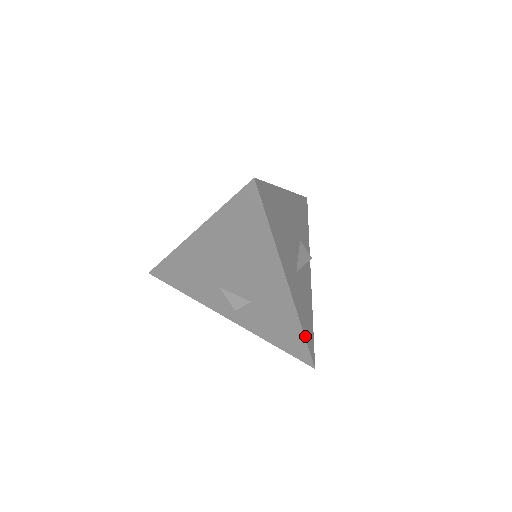
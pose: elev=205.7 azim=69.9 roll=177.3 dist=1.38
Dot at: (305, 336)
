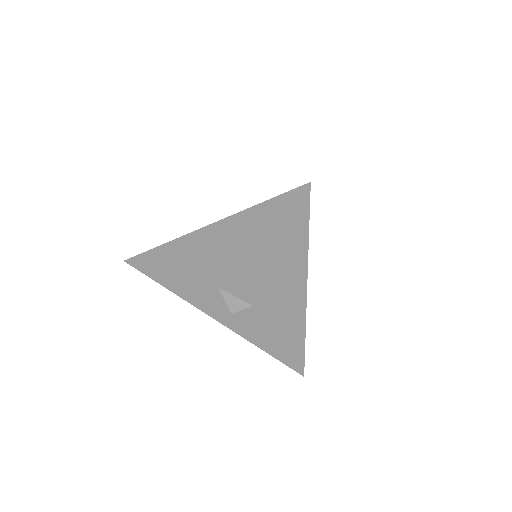
Dot at: occluded
